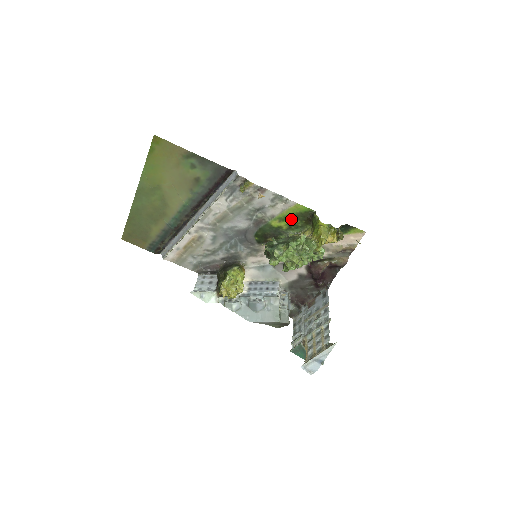
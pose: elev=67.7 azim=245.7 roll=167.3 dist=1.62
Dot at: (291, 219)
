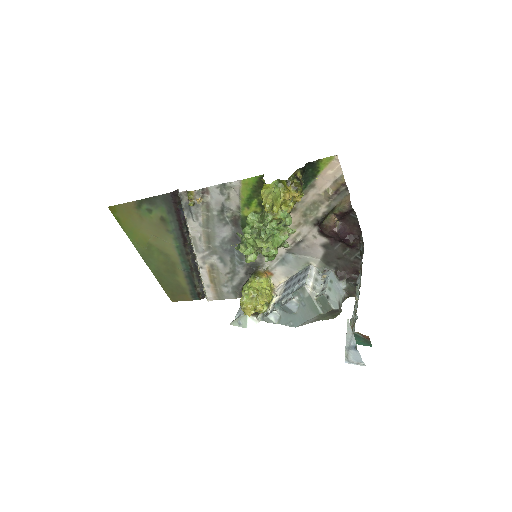
Dot at: (254, 198)
